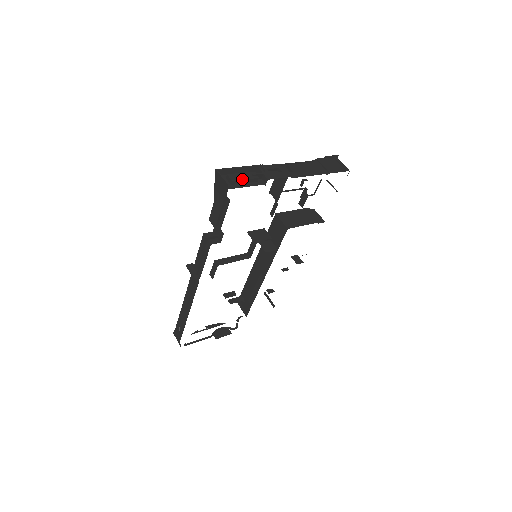
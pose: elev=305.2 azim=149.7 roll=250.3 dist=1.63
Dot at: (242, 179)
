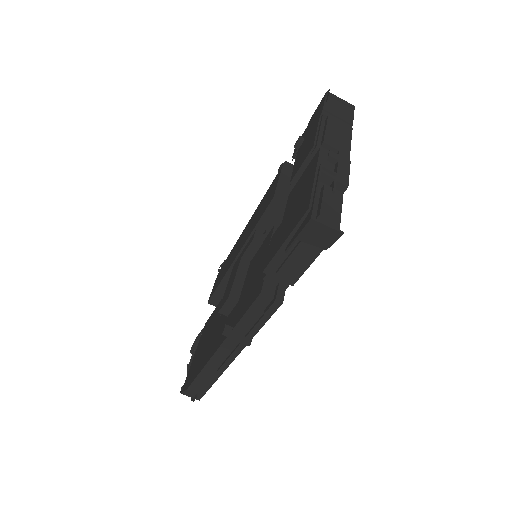
Dot at: (335, 209)
